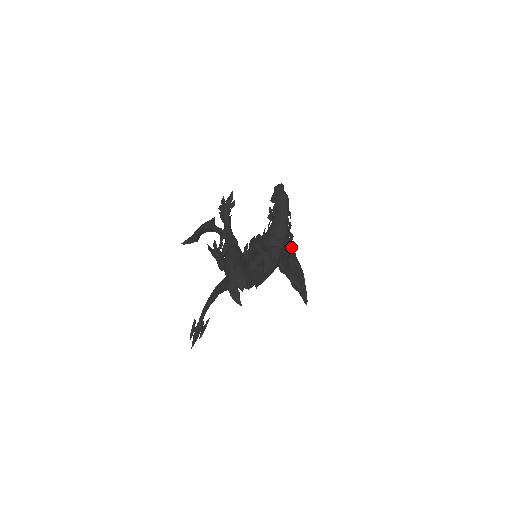
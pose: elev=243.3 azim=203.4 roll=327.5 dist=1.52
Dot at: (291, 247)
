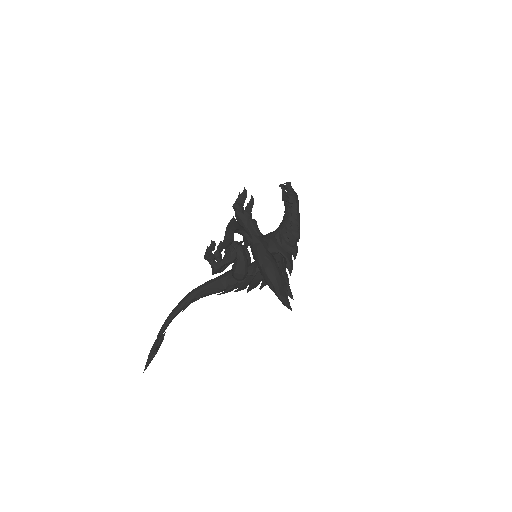
Dot at: occluded
